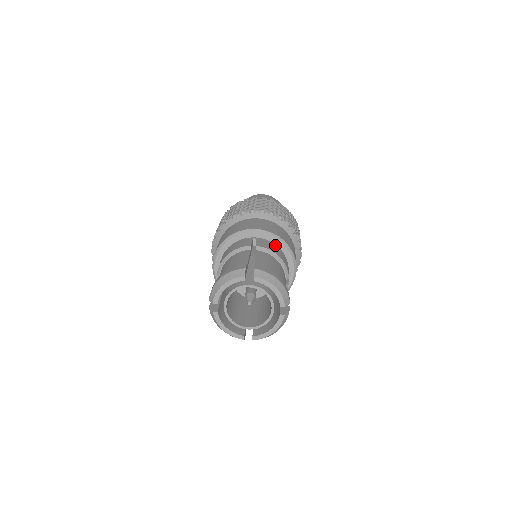
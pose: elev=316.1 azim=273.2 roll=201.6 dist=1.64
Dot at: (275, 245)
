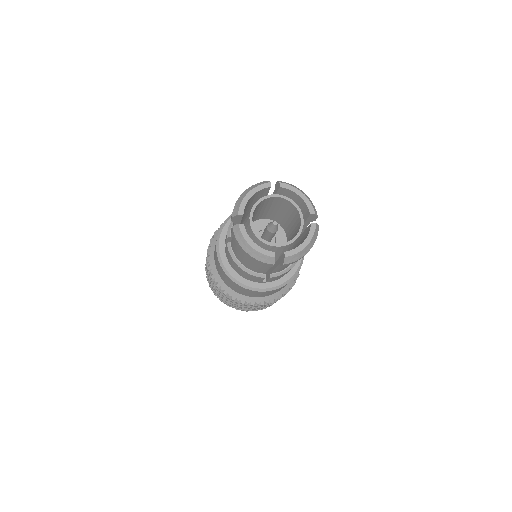
Dot at: occluded
